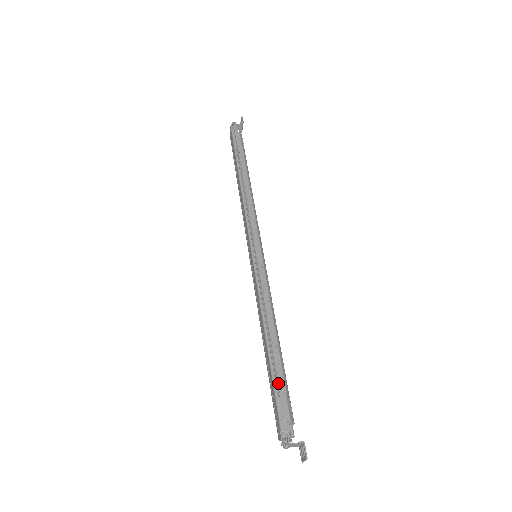
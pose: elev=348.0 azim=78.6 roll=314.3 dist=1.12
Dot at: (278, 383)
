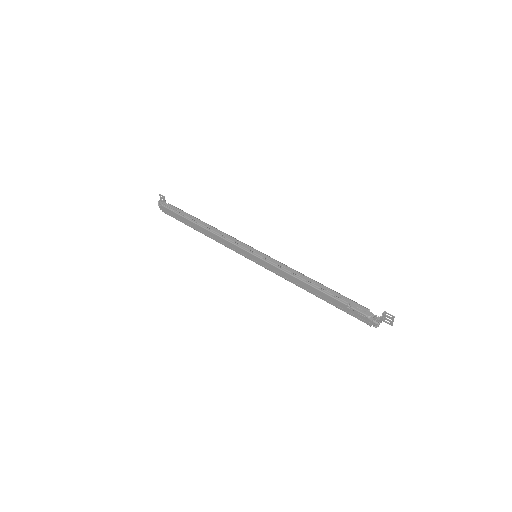
Dot at: (342, 299)
